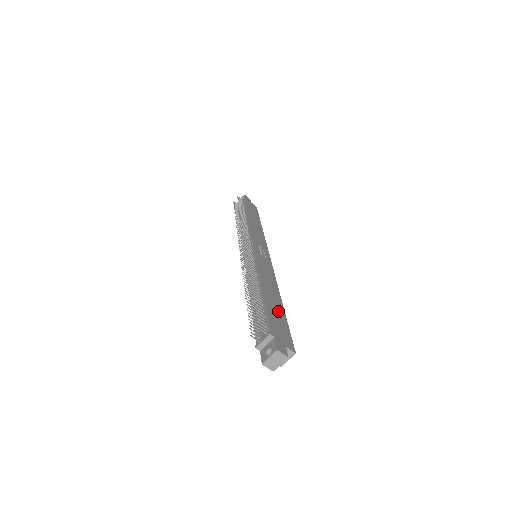
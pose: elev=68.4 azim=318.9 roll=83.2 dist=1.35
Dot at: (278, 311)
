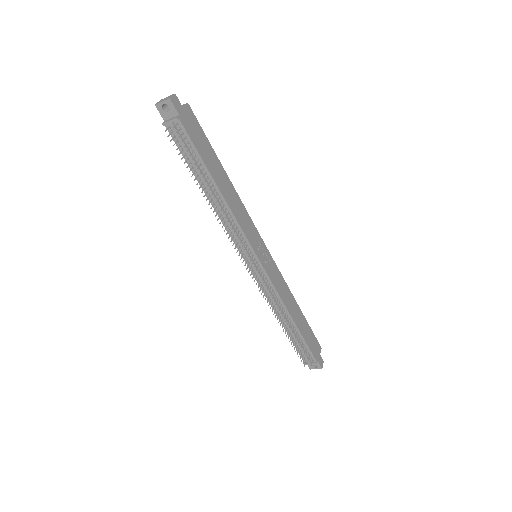
Dot at: (305, 327)
